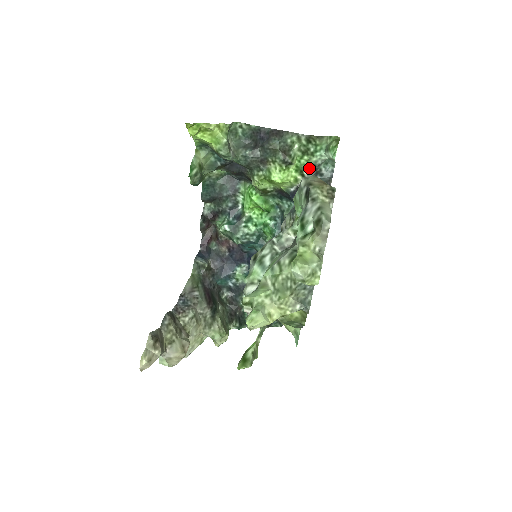
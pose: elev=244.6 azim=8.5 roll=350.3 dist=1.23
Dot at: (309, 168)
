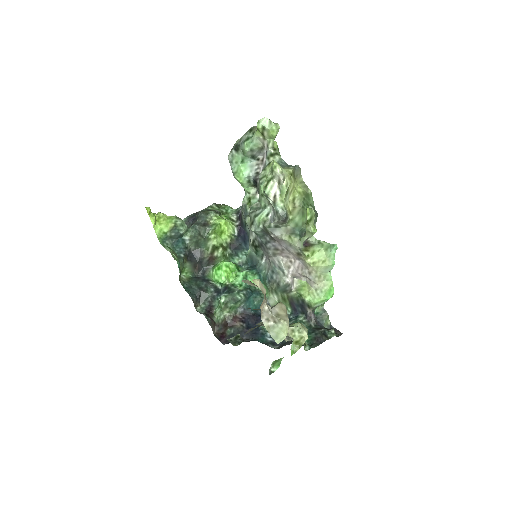
Dot at: (232, 214)
